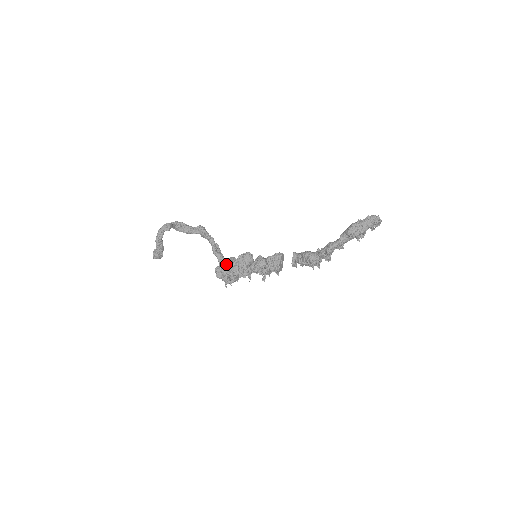
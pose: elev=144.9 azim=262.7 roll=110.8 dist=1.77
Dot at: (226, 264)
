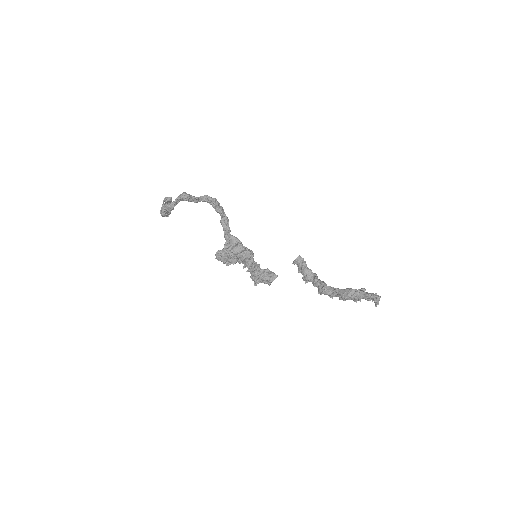
Dot at: (226, 253)
